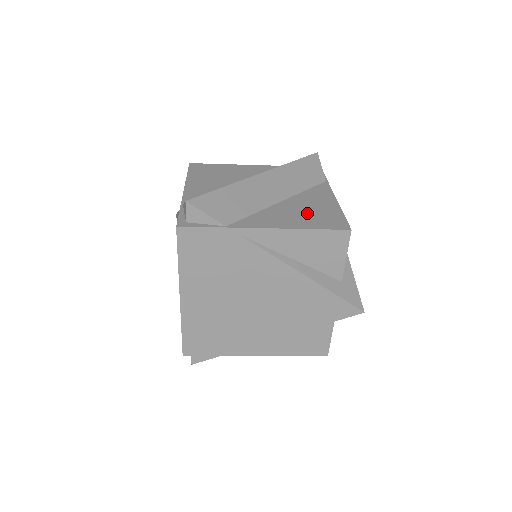
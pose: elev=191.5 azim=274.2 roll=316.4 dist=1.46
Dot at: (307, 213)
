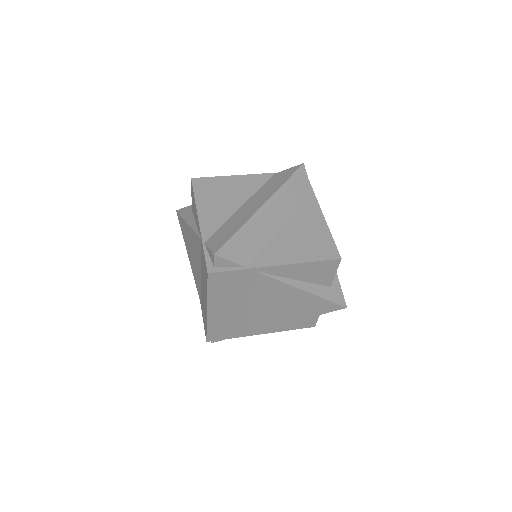
Dot at: (305, 241)
